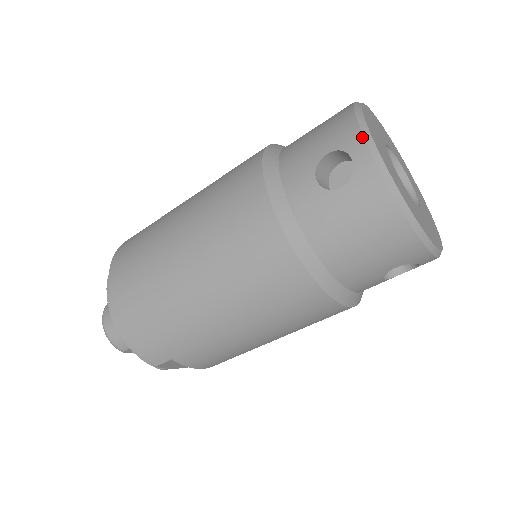
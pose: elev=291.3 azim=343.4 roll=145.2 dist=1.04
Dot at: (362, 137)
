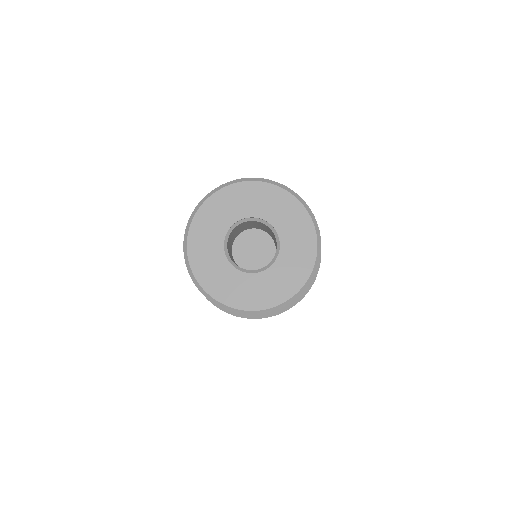
Dot at: occluded
